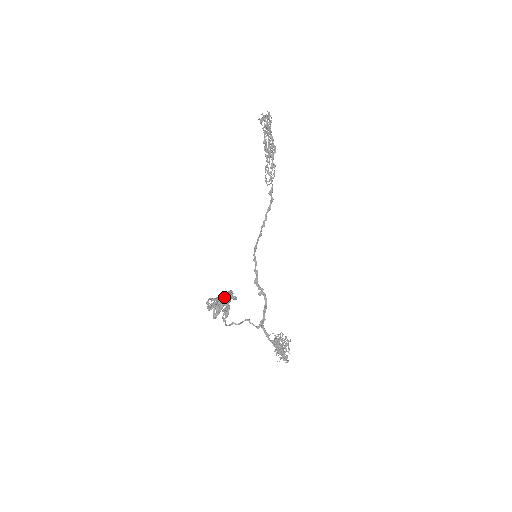
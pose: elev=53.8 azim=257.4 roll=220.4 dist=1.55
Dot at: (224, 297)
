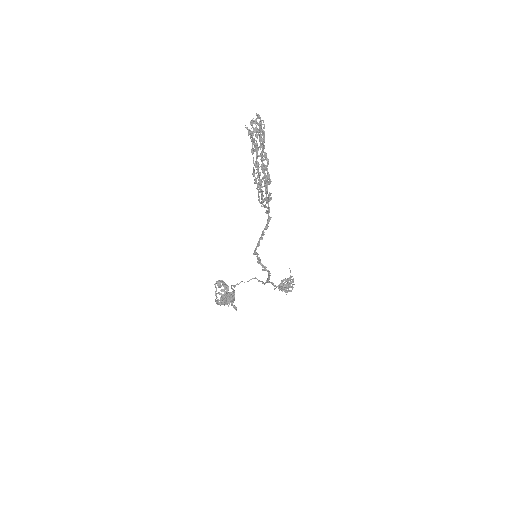
Dot at: occluded
